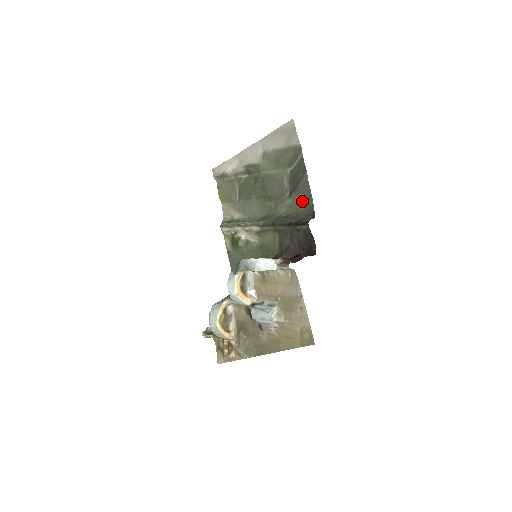
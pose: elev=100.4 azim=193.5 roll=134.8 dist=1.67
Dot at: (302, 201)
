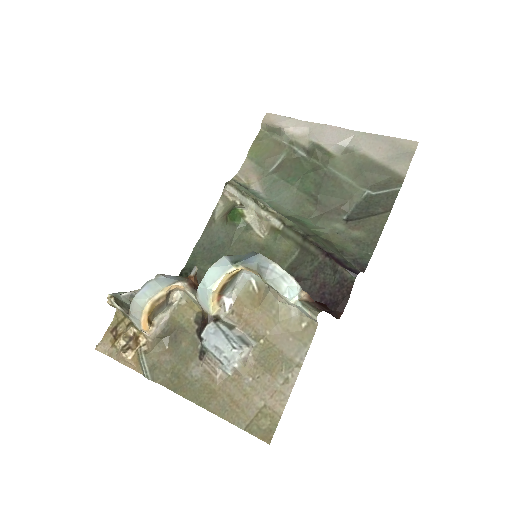
Dot at: (359, 240)
